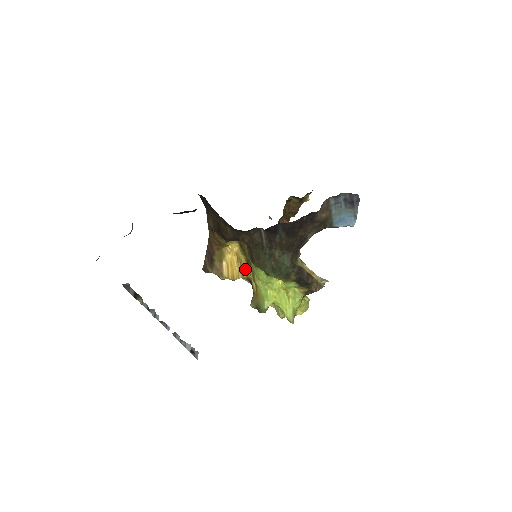
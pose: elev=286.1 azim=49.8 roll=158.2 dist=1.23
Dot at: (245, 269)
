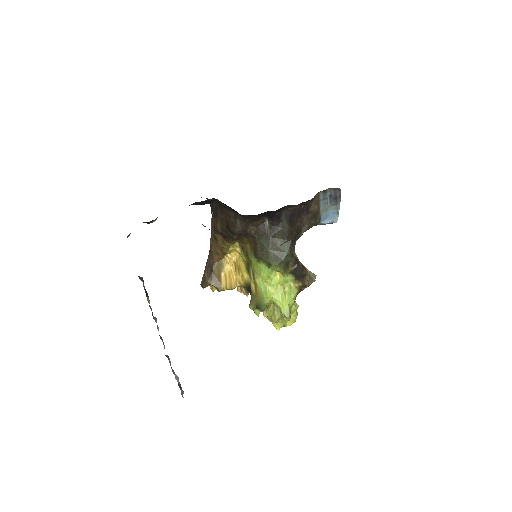
Dot at: (243, 275)
